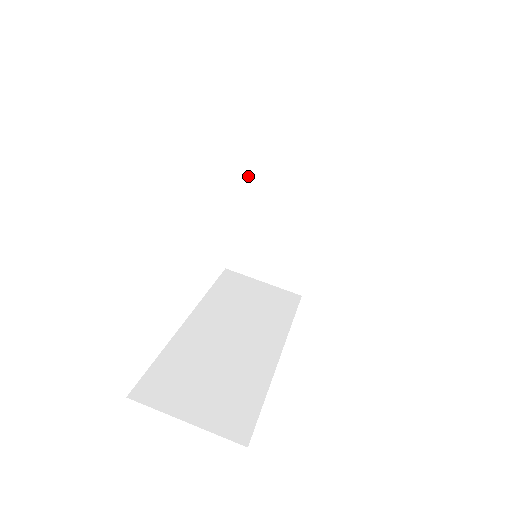
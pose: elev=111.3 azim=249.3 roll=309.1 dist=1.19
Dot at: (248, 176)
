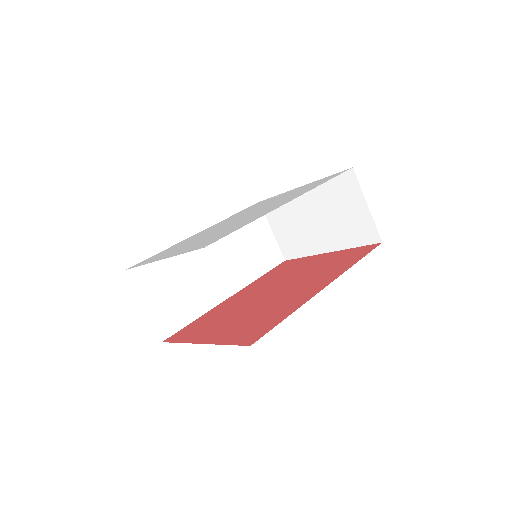
Dot at: (317, 180)
